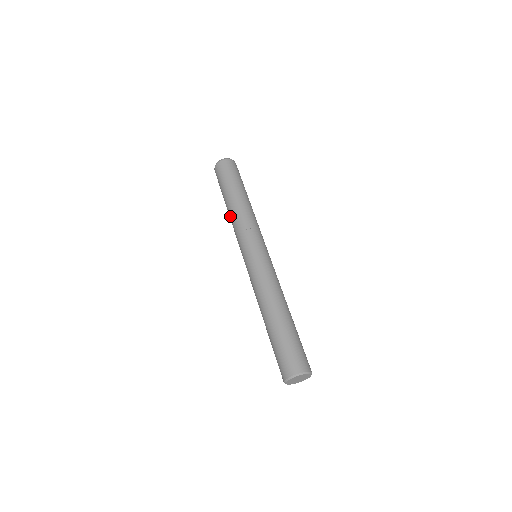
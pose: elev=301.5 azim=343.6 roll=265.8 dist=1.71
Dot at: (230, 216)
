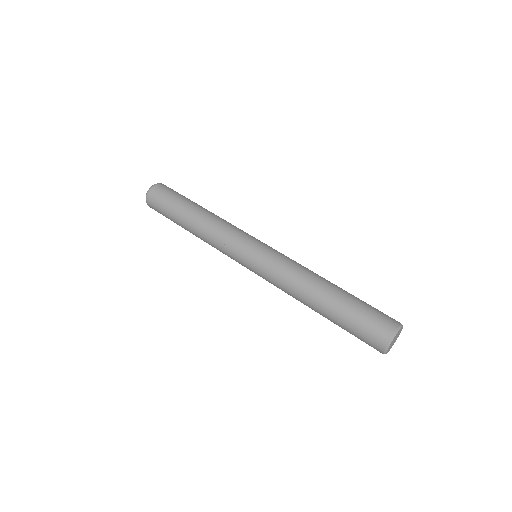
Dot at: (200, 233)
